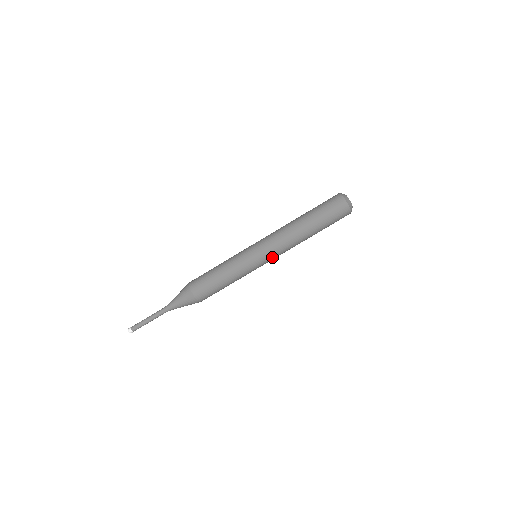
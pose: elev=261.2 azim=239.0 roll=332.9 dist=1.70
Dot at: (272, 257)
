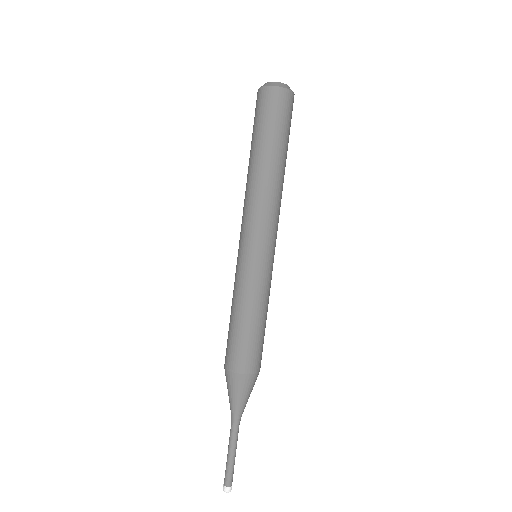
Dot at: (276, 237)
